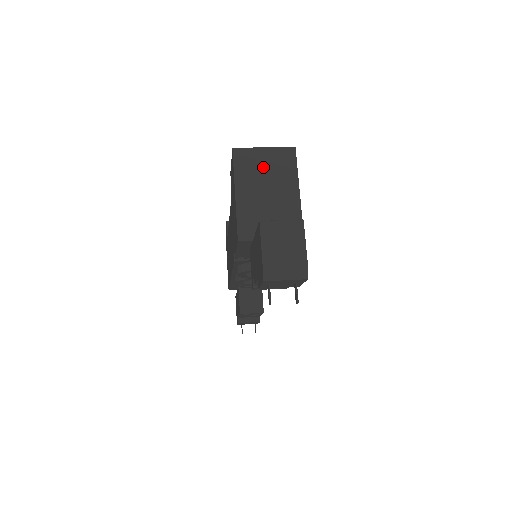
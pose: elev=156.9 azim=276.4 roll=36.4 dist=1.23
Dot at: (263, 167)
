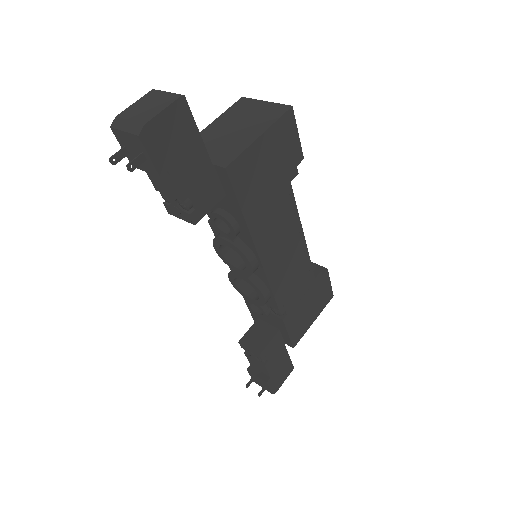
Dot at: (250, 113)
